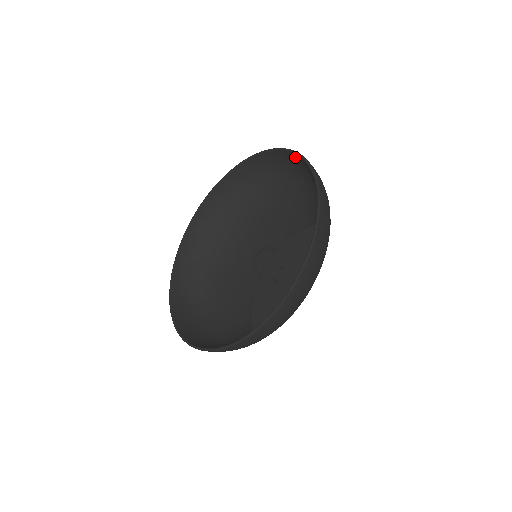
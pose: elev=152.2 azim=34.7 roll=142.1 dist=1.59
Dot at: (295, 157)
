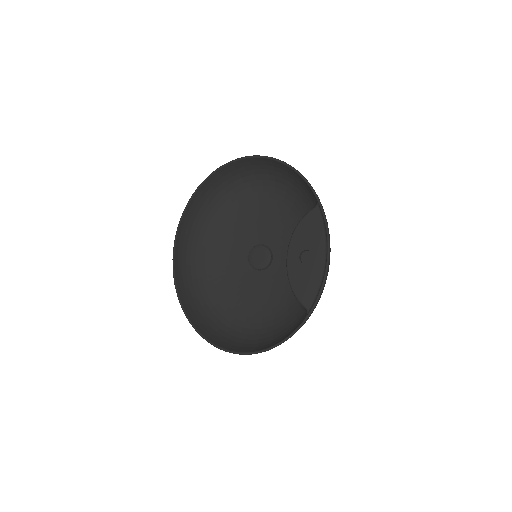
Dot at: (260, 161)
